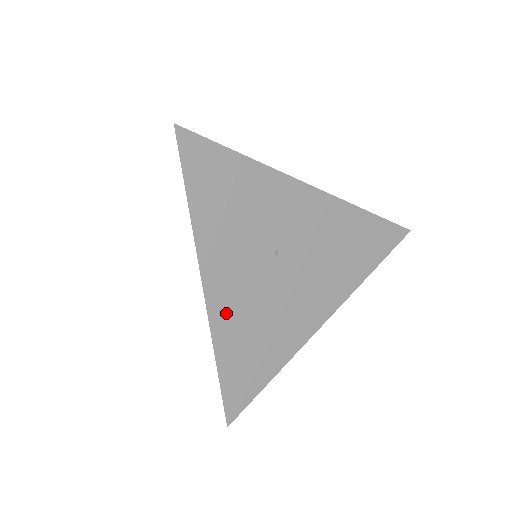
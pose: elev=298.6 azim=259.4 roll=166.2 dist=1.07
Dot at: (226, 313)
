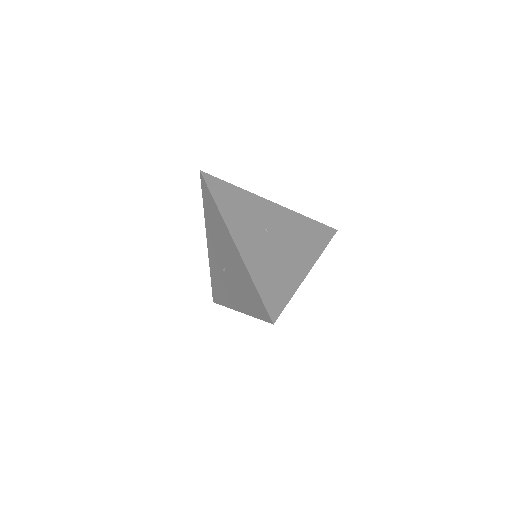
Dot at: (250, 256)
